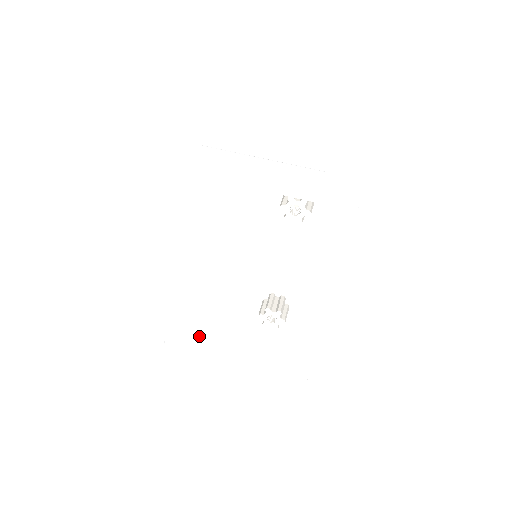
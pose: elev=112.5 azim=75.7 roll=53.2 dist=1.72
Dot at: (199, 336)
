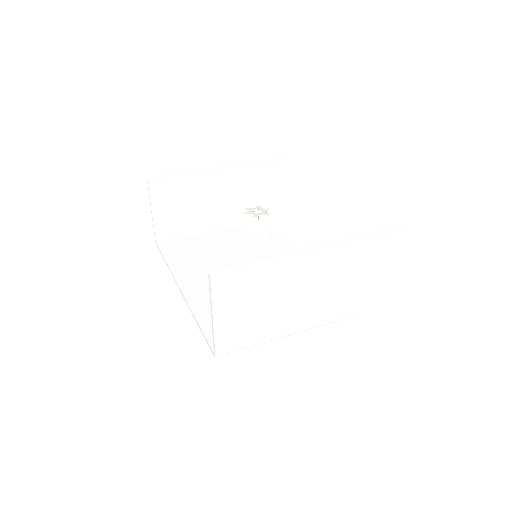
Dot at: (254, 287)
